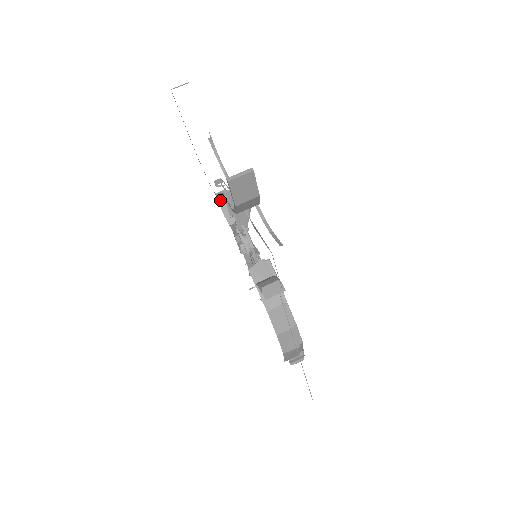
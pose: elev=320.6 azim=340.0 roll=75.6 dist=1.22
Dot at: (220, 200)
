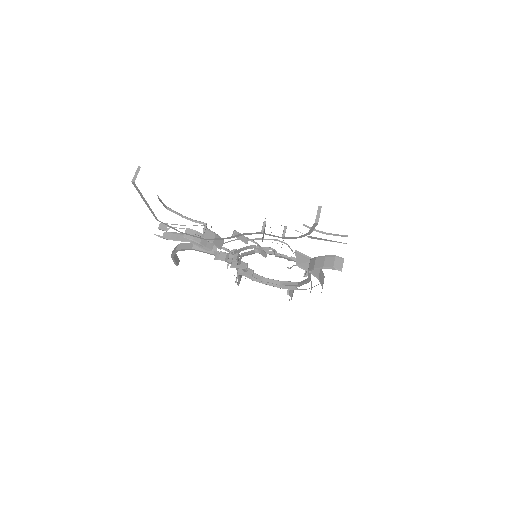
Dot at: (222, 238)
